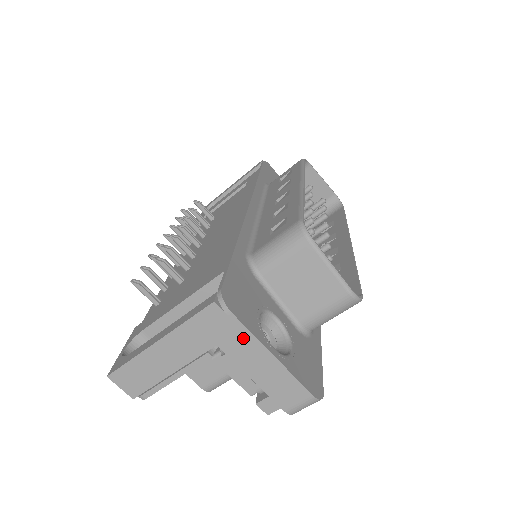
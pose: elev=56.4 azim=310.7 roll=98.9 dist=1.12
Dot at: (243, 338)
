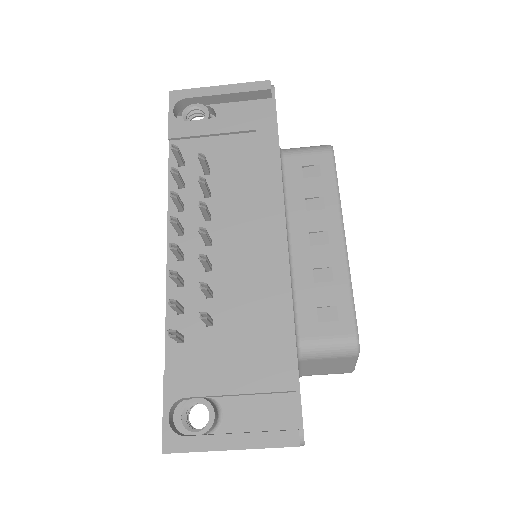
Dot at: occluded
